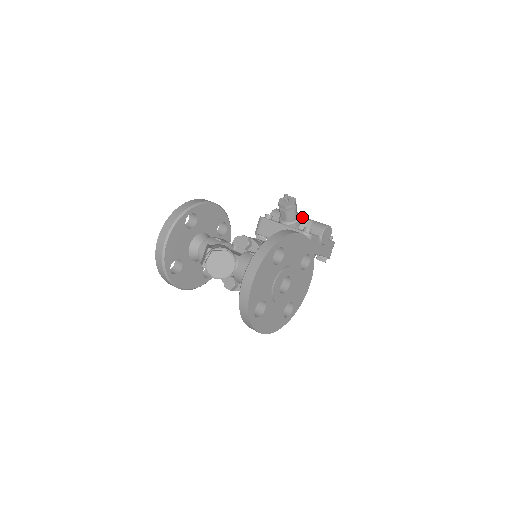
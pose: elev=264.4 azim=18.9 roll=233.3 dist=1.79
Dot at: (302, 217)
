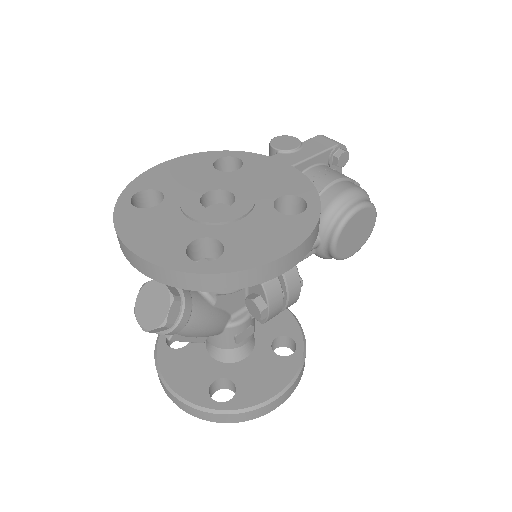
Dot at: occluded
